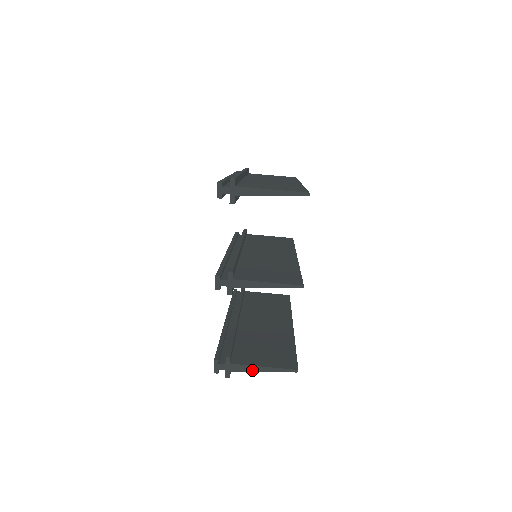
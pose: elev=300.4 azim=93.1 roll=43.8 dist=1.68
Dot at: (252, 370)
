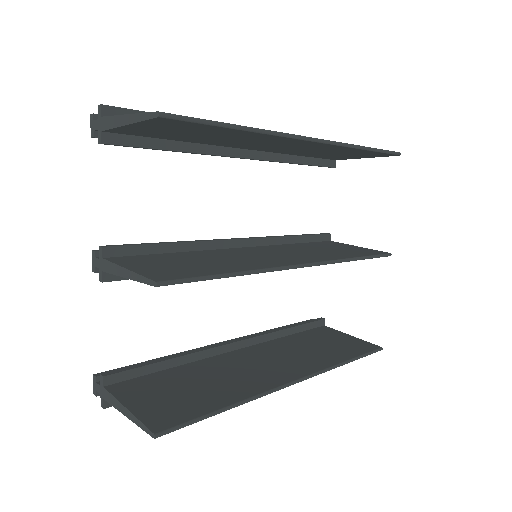
Dot at: (118, 408)
